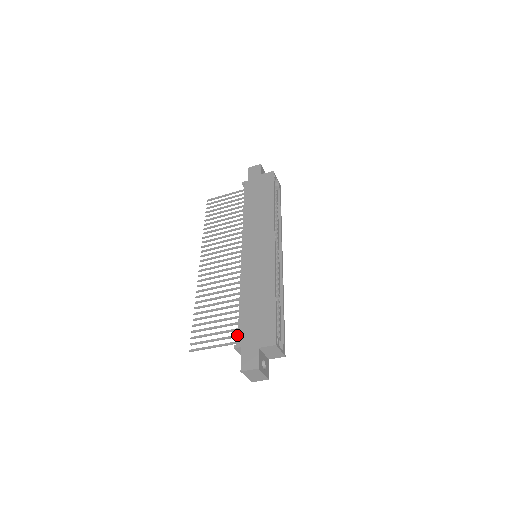
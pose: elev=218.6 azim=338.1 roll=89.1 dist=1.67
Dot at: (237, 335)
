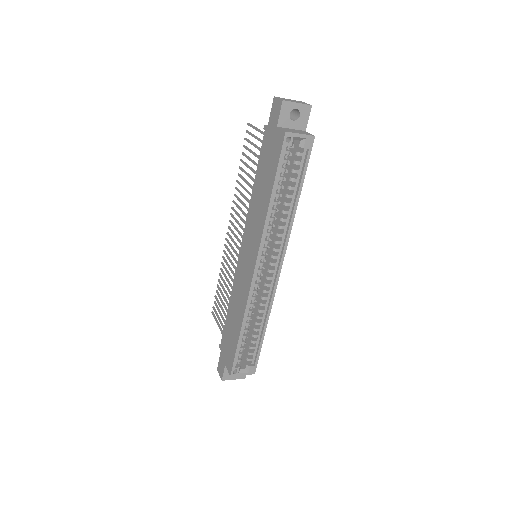
Dot at: occluded
